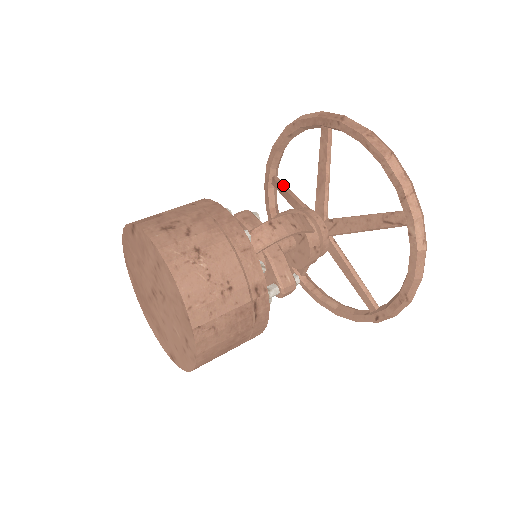
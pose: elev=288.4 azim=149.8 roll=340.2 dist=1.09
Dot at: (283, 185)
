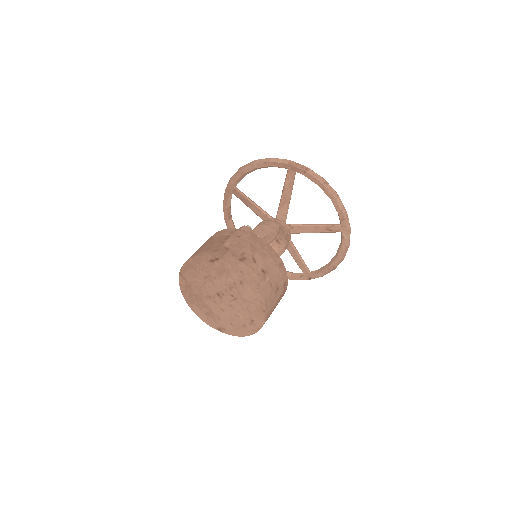
Dot at: (245, 196)
